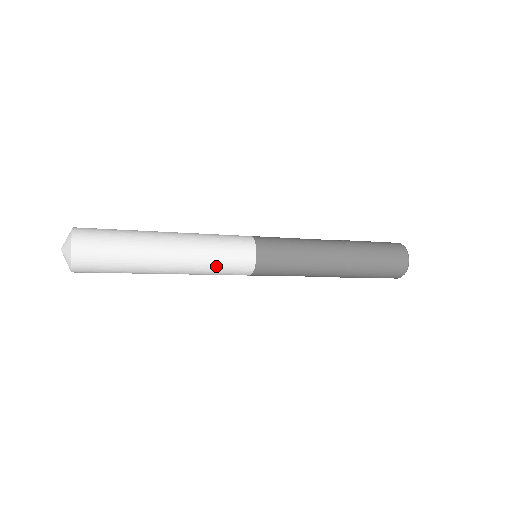
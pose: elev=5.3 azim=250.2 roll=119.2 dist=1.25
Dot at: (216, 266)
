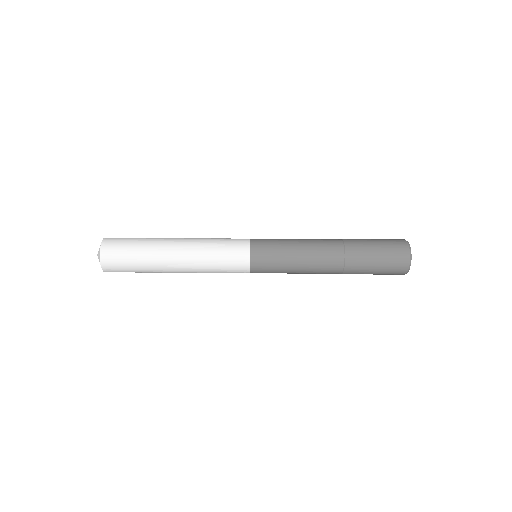
Dot at: (215, 266)
